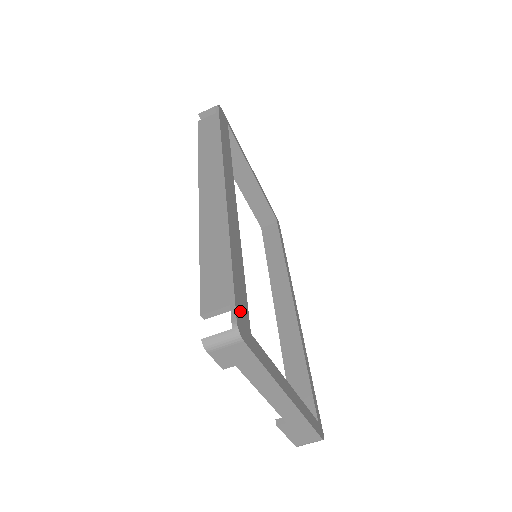
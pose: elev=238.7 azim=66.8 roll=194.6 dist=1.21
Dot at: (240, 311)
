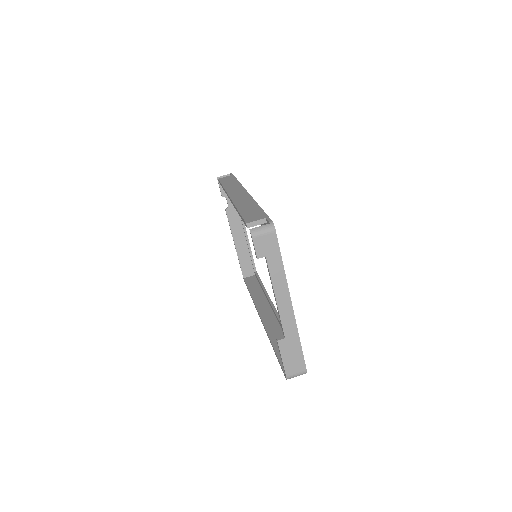
Dot at: occluded
